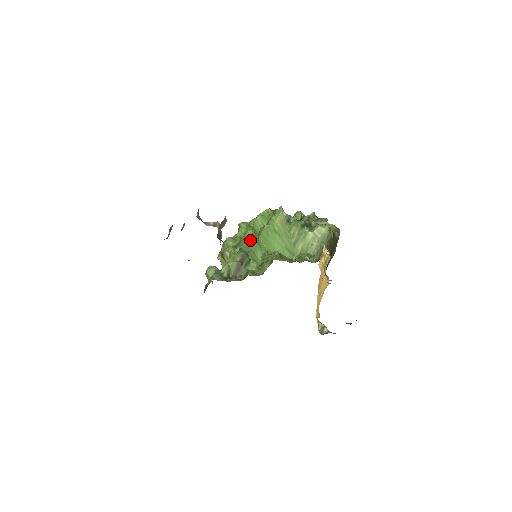
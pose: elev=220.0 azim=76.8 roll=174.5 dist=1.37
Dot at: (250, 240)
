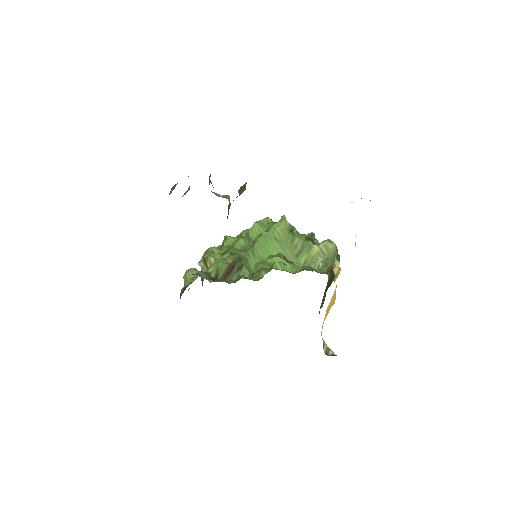
Dot at: (241, 249)
